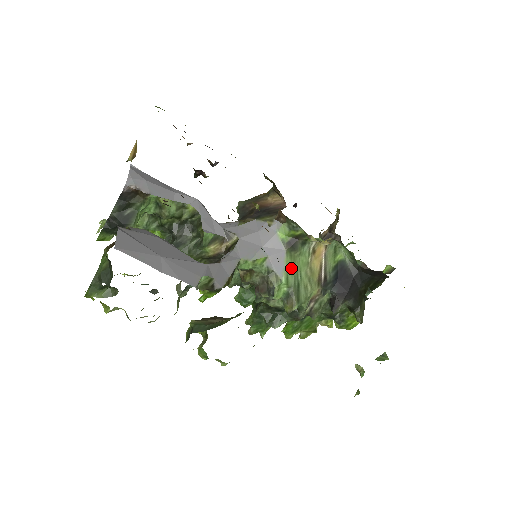
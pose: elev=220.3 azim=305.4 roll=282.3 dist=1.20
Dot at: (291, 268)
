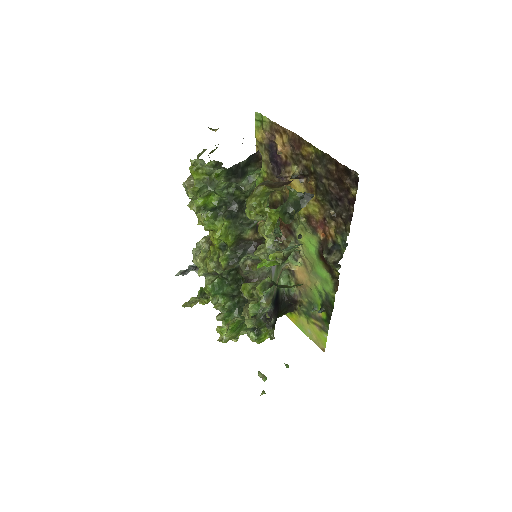
Dot at: (275, 275)
